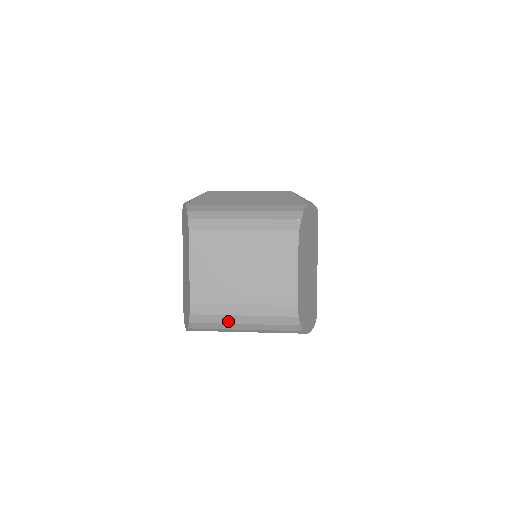
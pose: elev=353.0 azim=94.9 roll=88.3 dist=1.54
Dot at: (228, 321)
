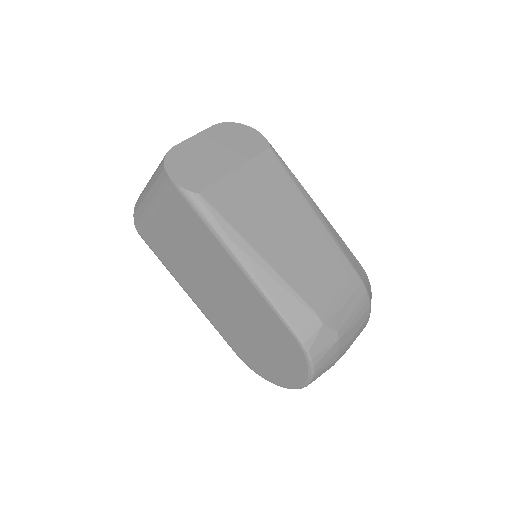
Dot at: (145, 189)
